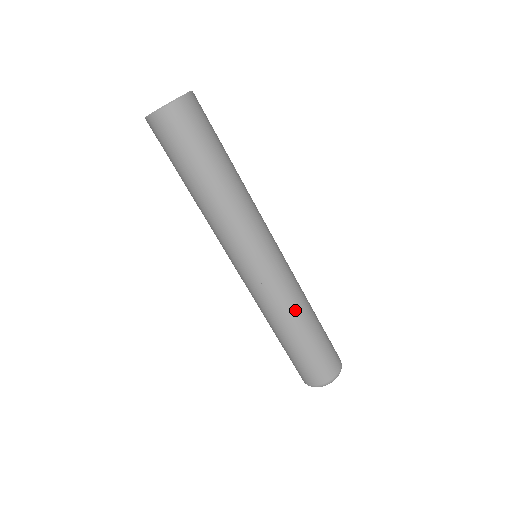
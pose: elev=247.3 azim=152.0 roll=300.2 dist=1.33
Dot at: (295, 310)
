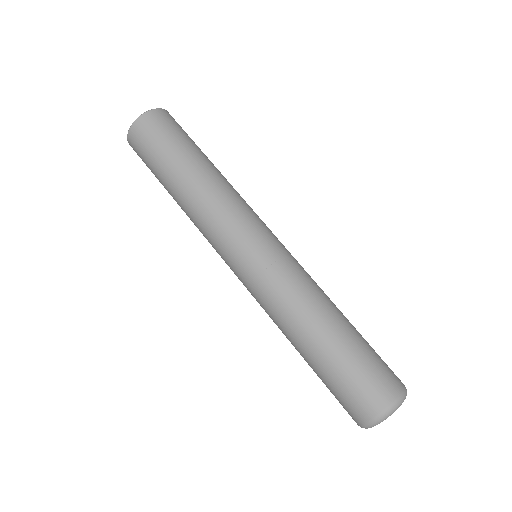
Dot at: (317, 298)
